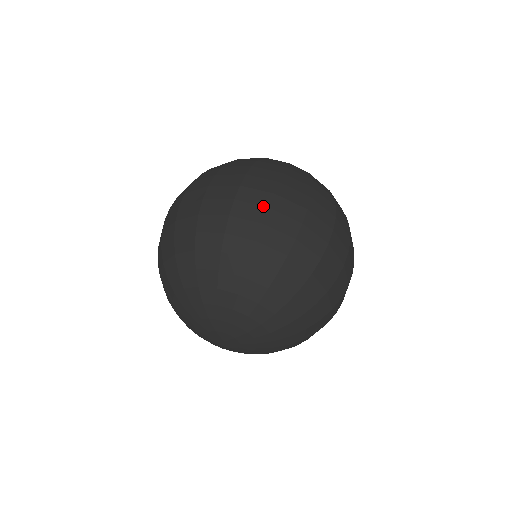
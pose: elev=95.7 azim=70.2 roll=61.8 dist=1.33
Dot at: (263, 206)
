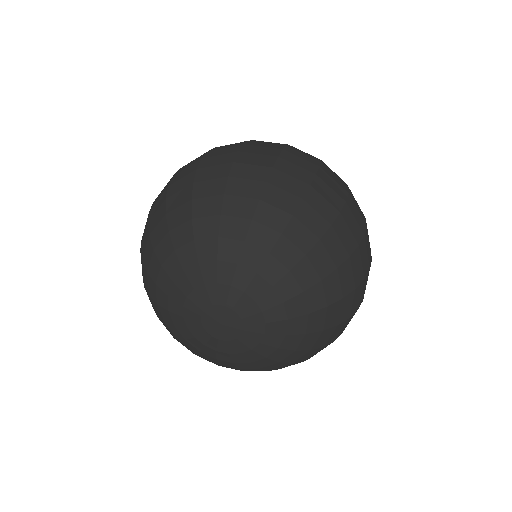
Dot at: (341, 197)
